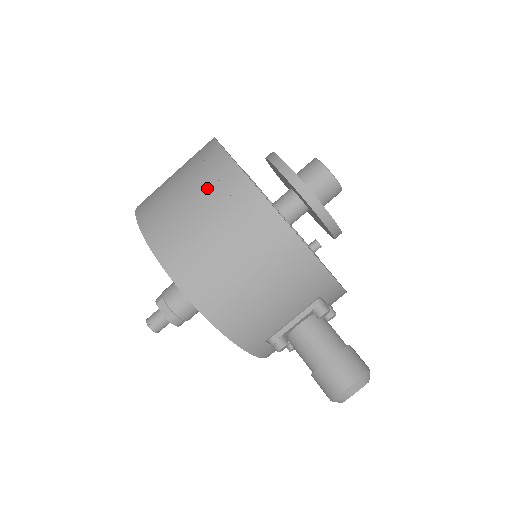
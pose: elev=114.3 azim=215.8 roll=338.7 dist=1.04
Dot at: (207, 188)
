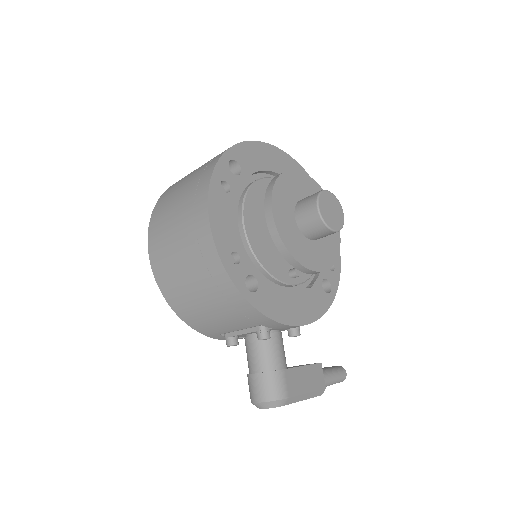
Dot at: (187, 207)
